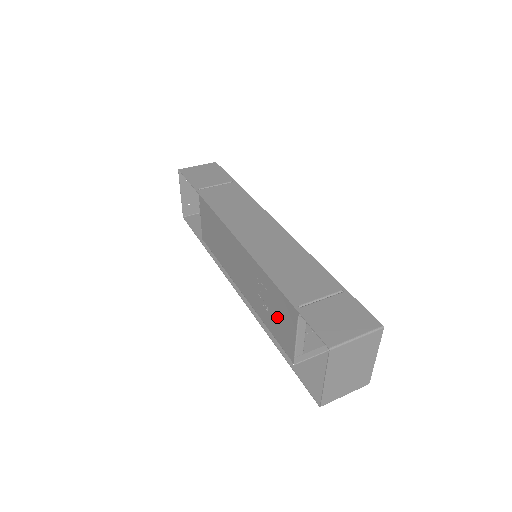
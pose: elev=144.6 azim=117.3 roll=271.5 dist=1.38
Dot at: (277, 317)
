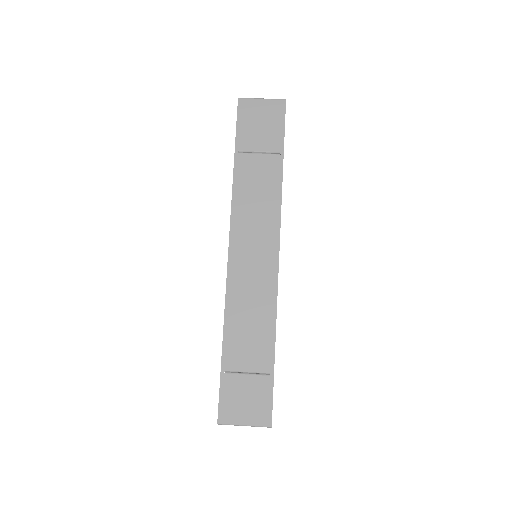
Dot at: occluded
